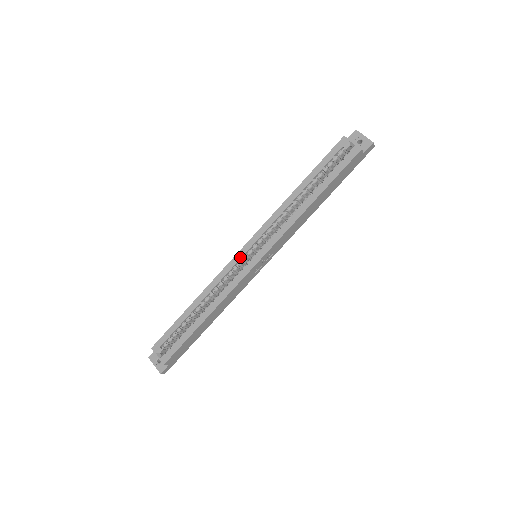
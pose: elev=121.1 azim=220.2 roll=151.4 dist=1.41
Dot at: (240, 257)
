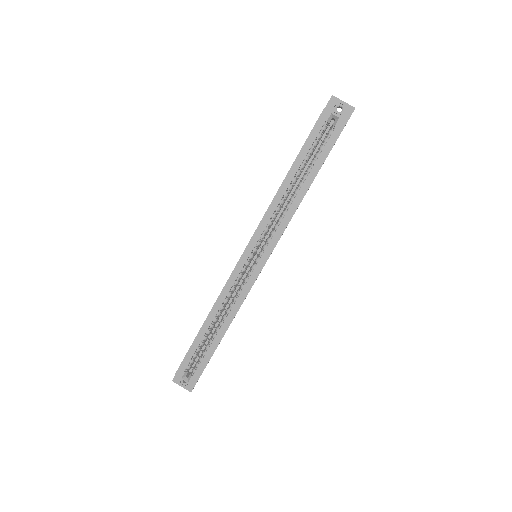
Dot at: (243, 265)
